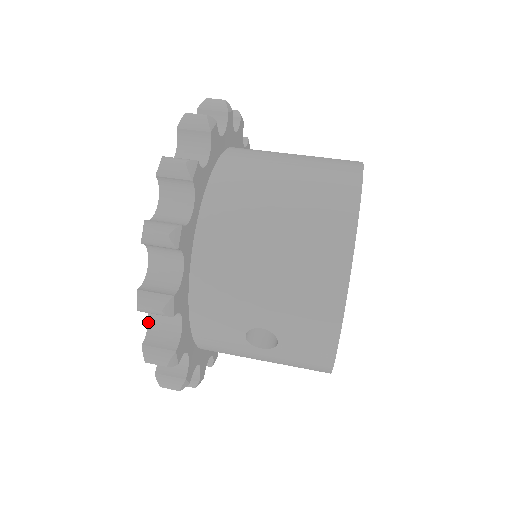
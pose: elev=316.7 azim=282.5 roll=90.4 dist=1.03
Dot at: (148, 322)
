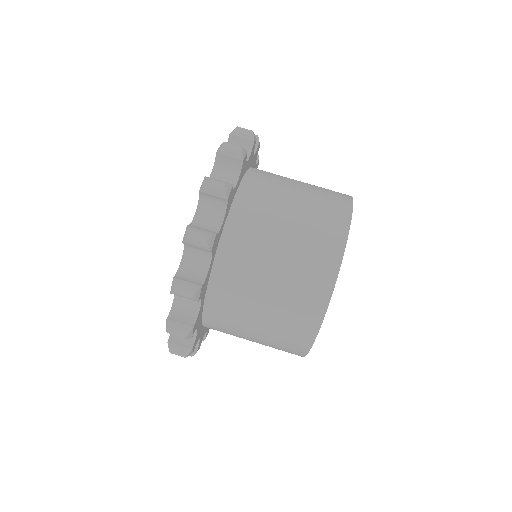
Dot at: occluded
